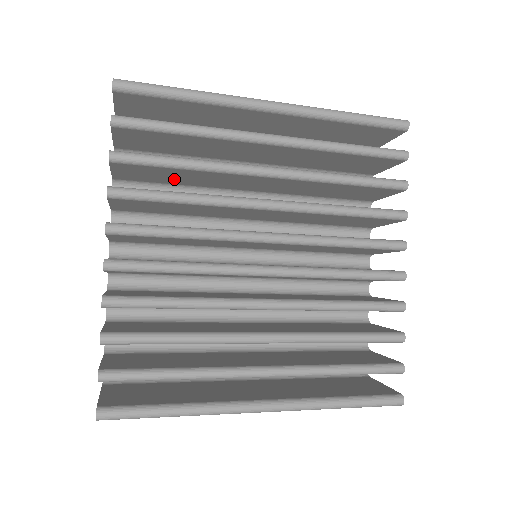
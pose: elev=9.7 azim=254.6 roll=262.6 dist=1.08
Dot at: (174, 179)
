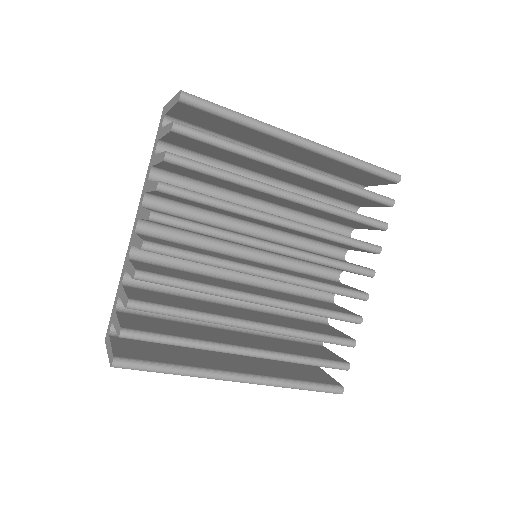
Dot at: (206, 180)
